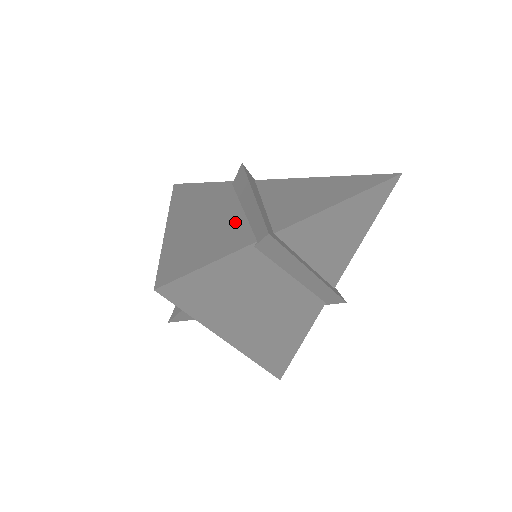
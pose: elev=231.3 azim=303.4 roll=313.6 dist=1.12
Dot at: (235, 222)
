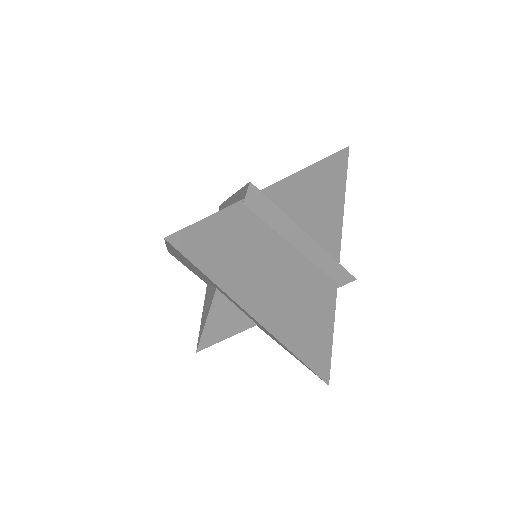
Dot at: occluded
